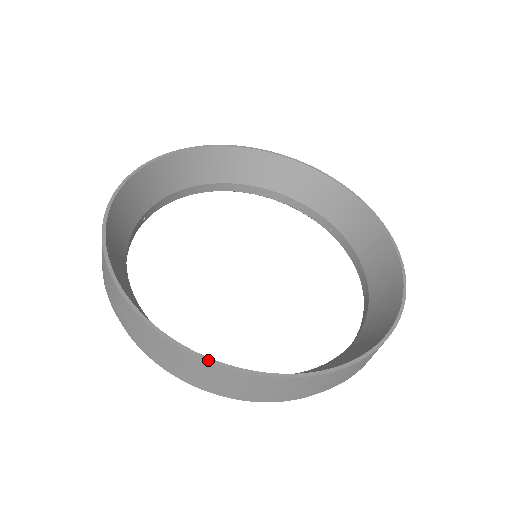
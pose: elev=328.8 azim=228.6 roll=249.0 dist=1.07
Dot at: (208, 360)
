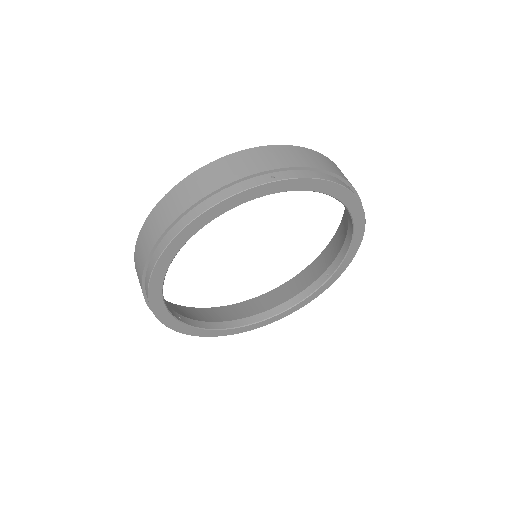
Dot at: (197, 171)
